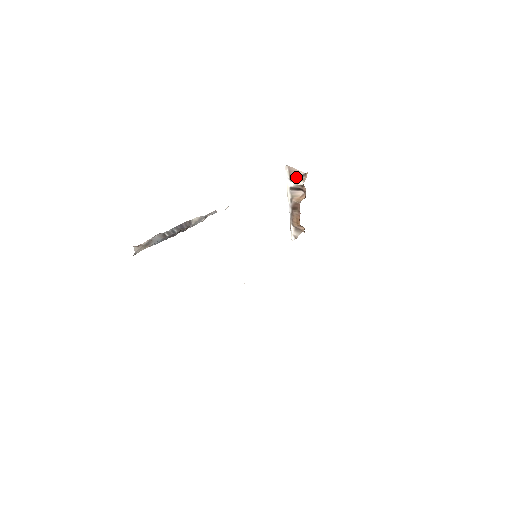
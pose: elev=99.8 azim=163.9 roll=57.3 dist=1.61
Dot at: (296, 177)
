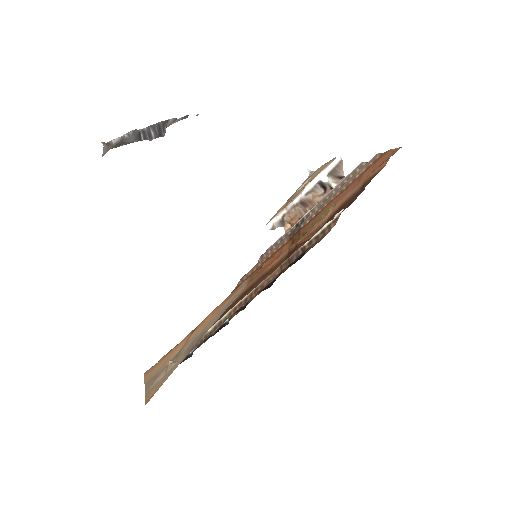
Dot at: (335, 175)
